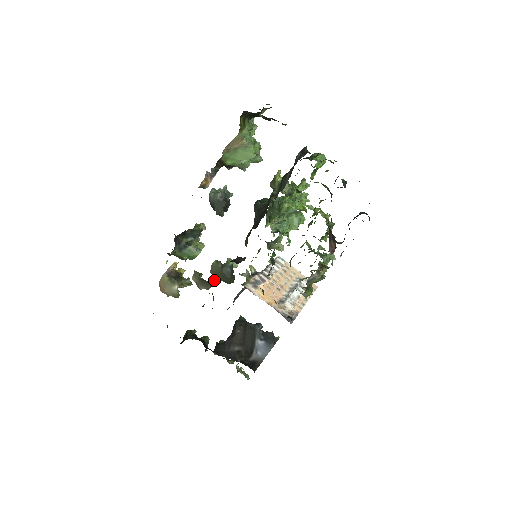
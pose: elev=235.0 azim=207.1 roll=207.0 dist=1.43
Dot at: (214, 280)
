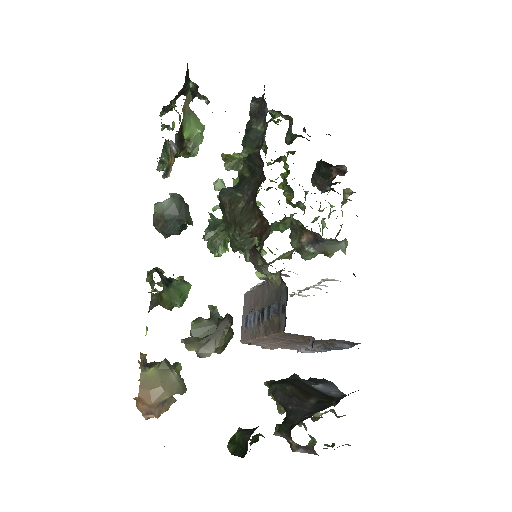
Dot at: (228, 317)
